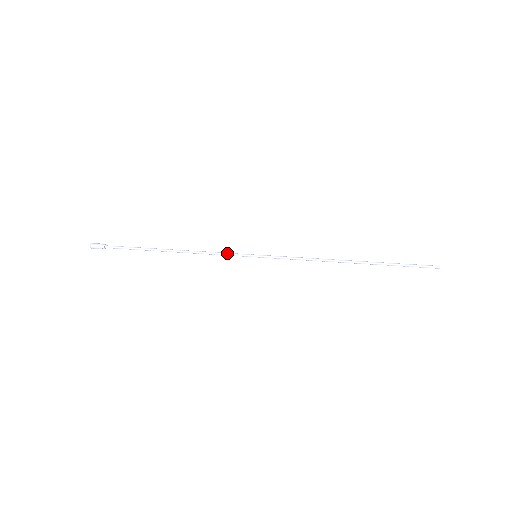
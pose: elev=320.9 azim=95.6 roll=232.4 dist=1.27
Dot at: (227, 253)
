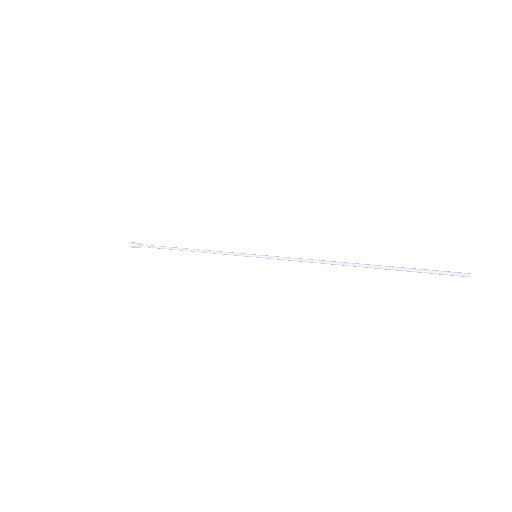
Dot at: (231, 252)
